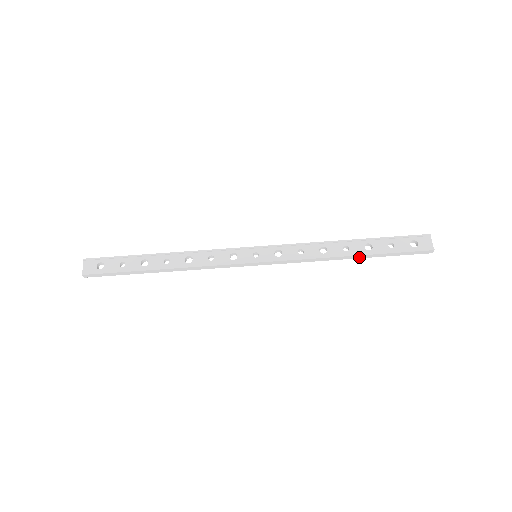
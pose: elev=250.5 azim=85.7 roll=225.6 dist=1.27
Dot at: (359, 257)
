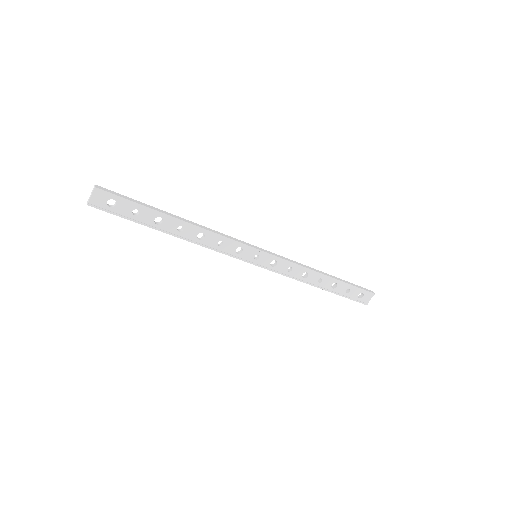
Dot at: (323, 288)
